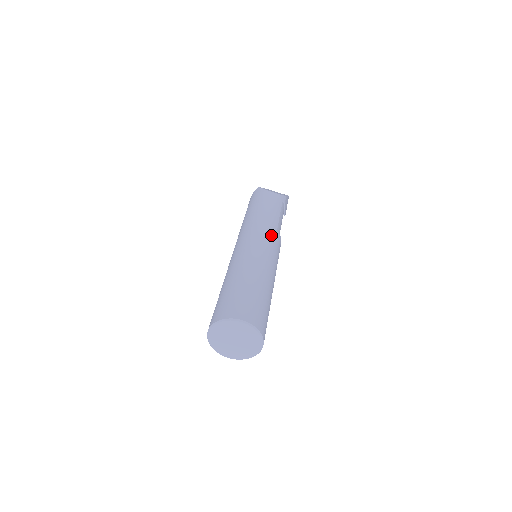
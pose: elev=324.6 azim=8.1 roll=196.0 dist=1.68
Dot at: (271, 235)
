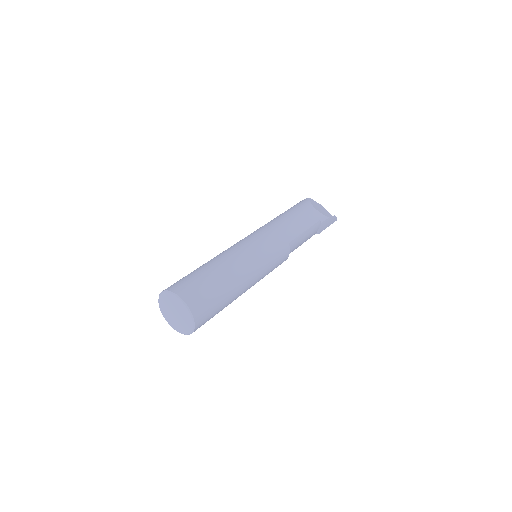
Dot at: (277, 245)
